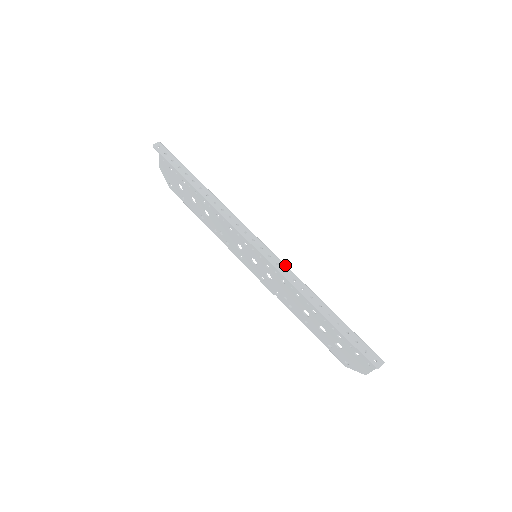
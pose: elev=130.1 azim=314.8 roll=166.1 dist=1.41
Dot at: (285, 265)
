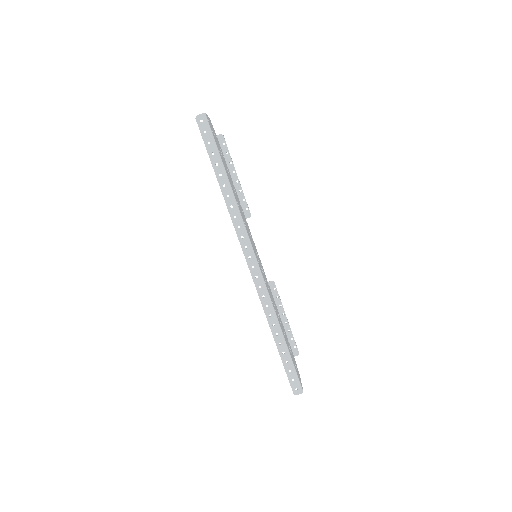
Dot at: (266, 290)
